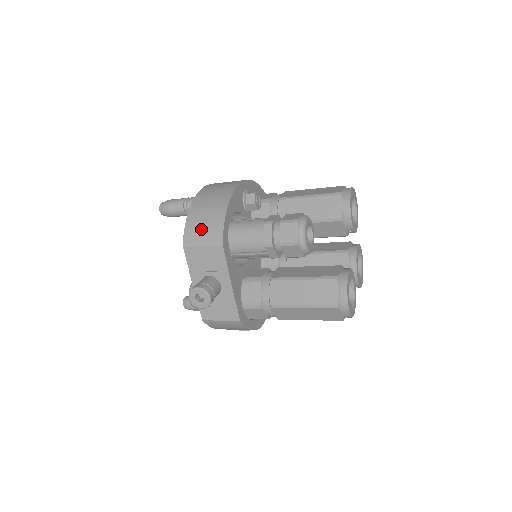
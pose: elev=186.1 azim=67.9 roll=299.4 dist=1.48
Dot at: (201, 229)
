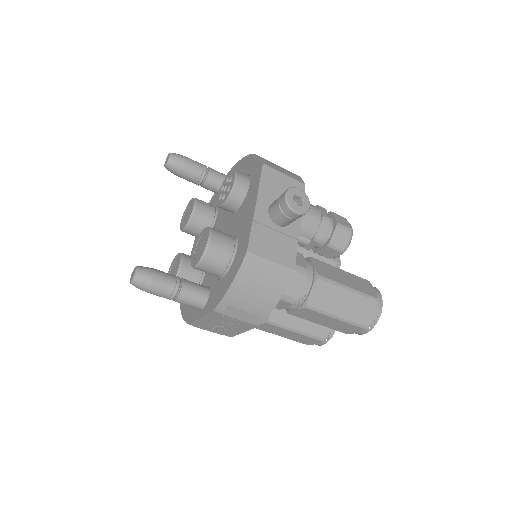
Dot at: (278, 166)
